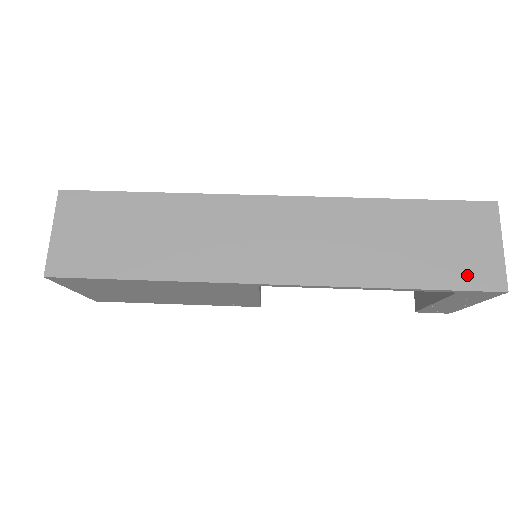
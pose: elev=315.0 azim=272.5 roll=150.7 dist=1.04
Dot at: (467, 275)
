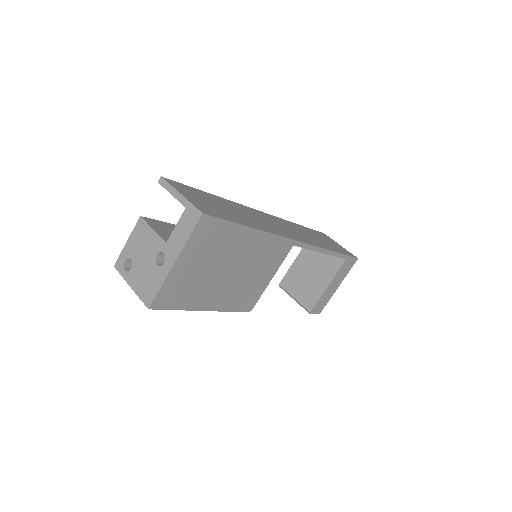
Dot at: (344, 252)
